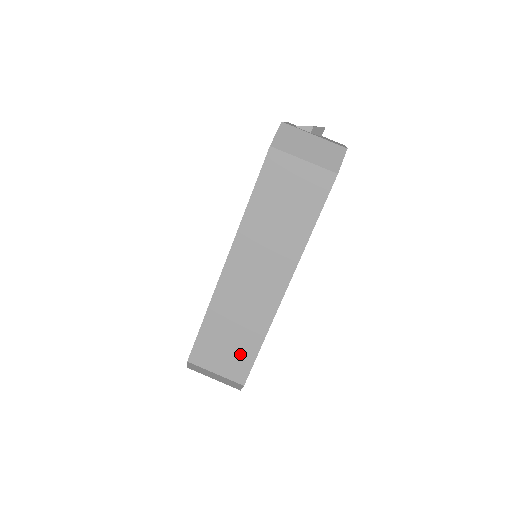
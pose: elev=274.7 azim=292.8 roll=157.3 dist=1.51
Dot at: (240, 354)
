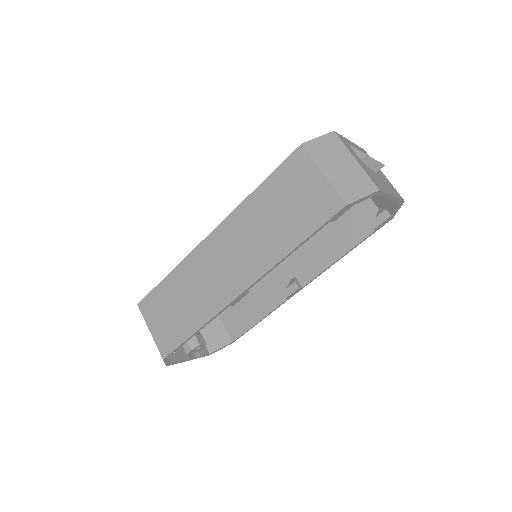
Dot at: (176, 328)
